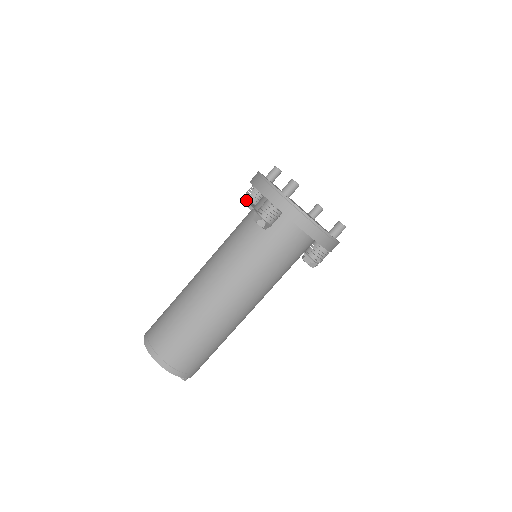
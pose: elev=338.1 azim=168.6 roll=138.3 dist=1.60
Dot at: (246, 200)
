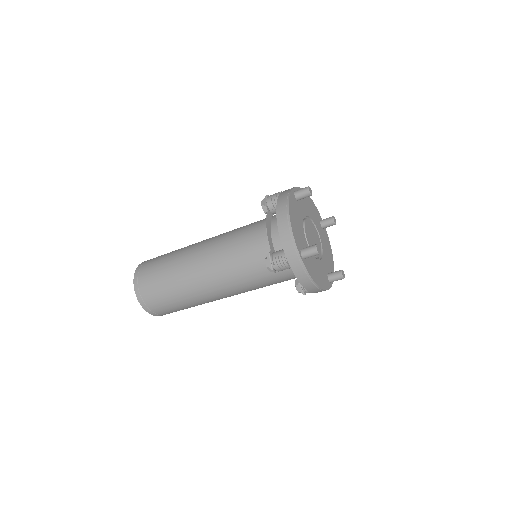
Dot at: (266, 219)
